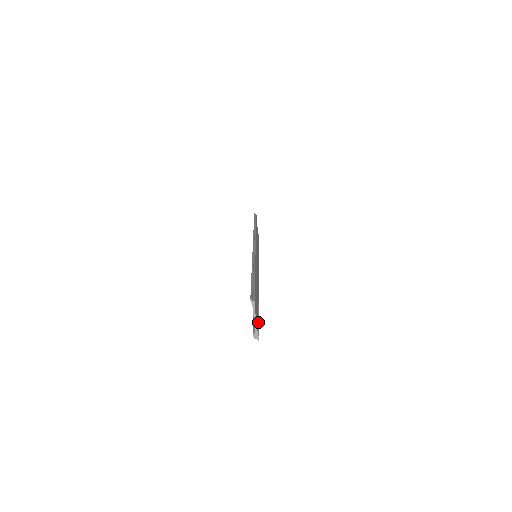
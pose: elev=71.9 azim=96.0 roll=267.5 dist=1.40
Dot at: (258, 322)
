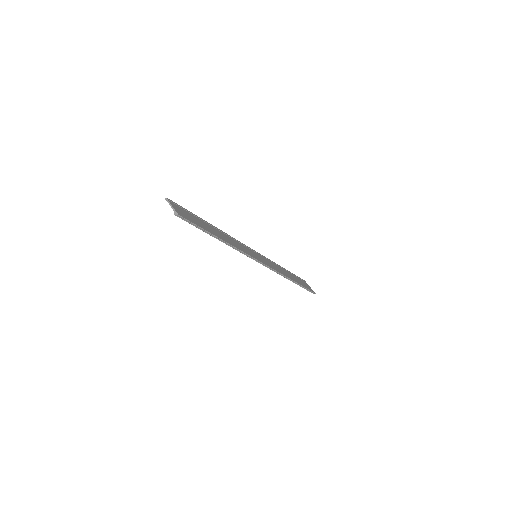
Dot at: (191, 221)
